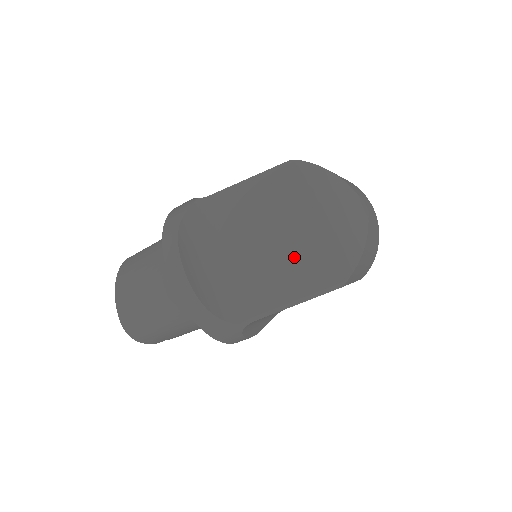
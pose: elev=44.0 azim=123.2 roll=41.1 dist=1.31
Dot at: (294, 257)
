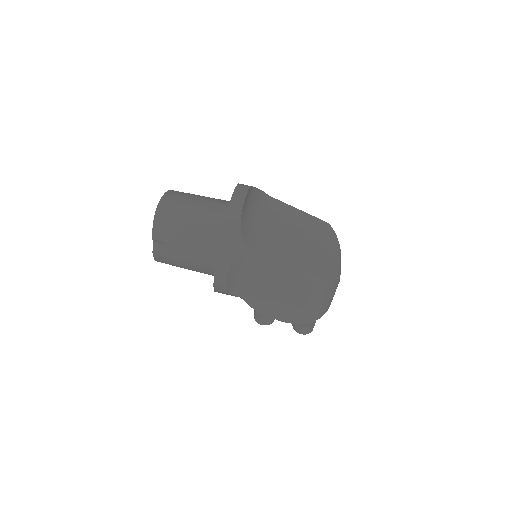
Dot at: (300, 249)
